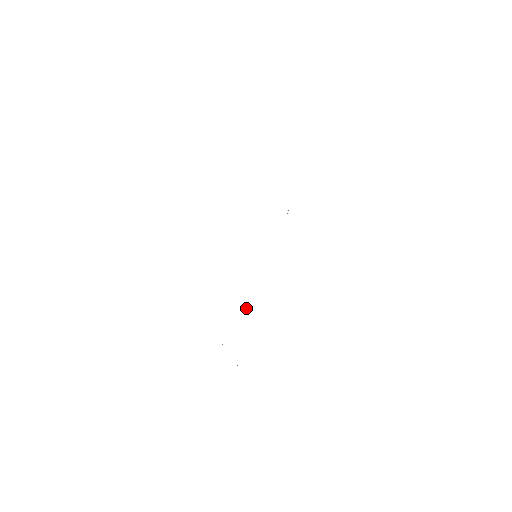
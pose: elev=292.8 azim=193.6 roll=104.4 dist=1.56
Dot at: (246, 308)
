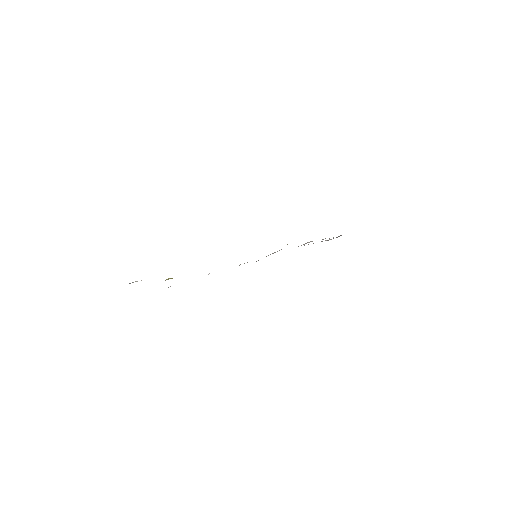
Dot at: occluded
